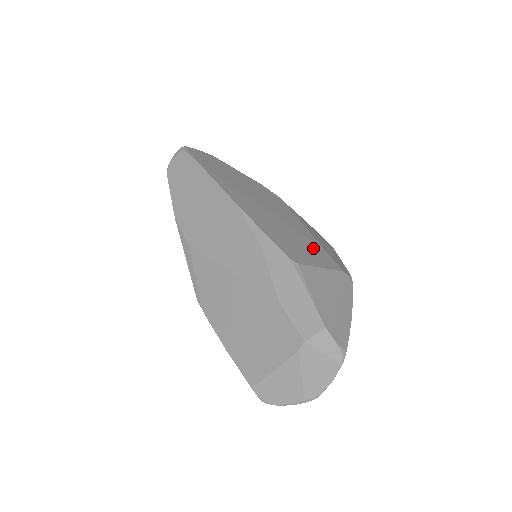
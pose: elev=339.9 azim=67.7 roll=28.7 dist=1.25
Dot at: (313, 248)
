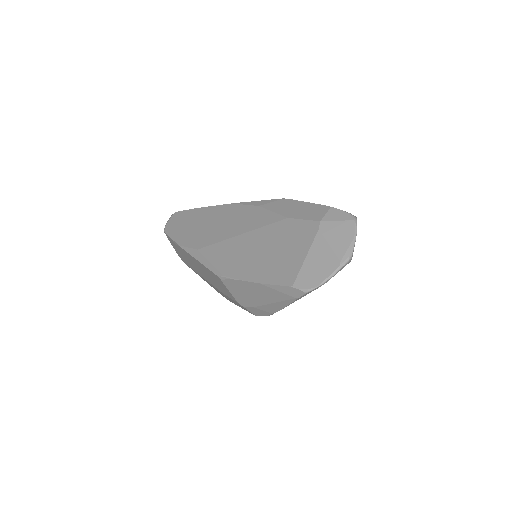
Dot at: occluded
